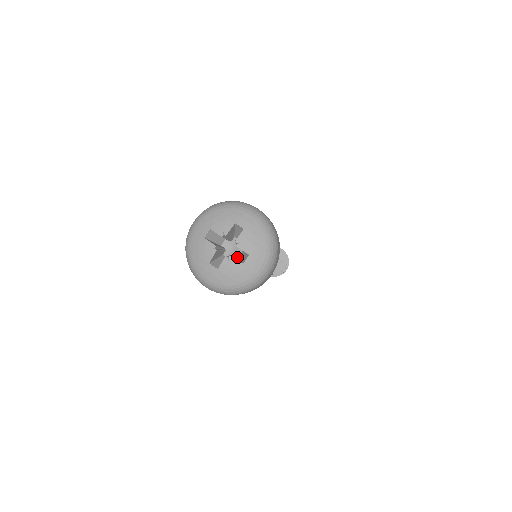
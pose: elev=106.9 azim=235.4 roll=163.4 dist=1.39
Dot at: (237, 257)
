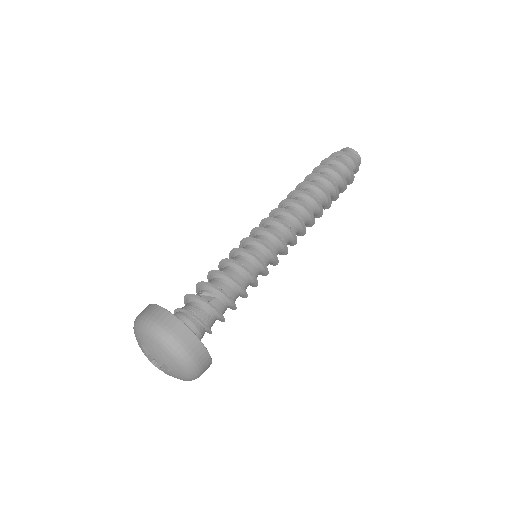
Dot at: occluded
